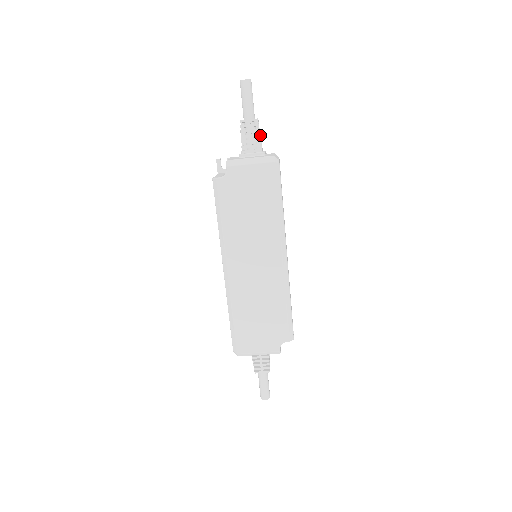
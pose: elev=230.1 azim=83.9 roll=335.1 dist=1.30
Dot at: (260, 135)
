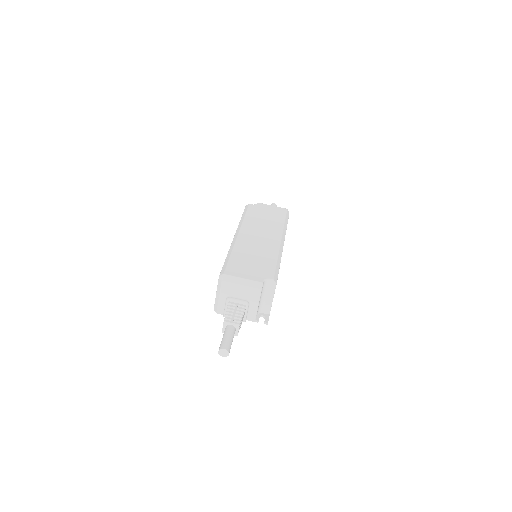
Dot at: occluded
